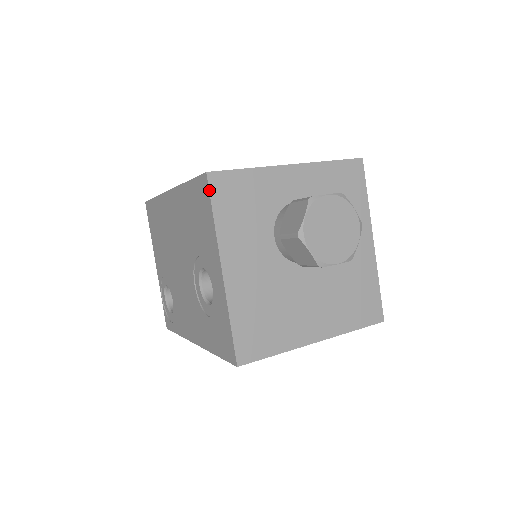
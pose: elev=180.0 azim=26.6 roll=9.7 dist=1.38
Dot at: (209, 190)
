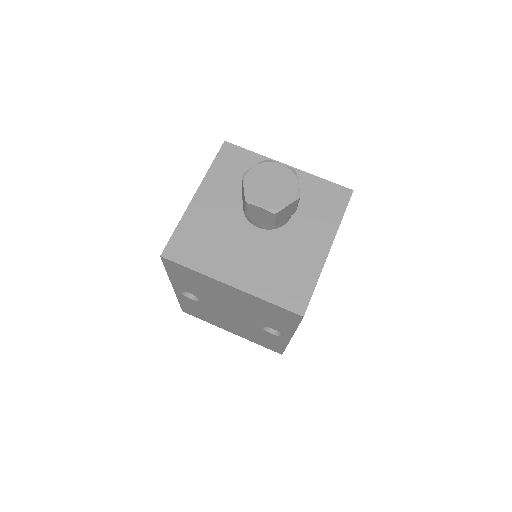
Dot at: (219, 150)
